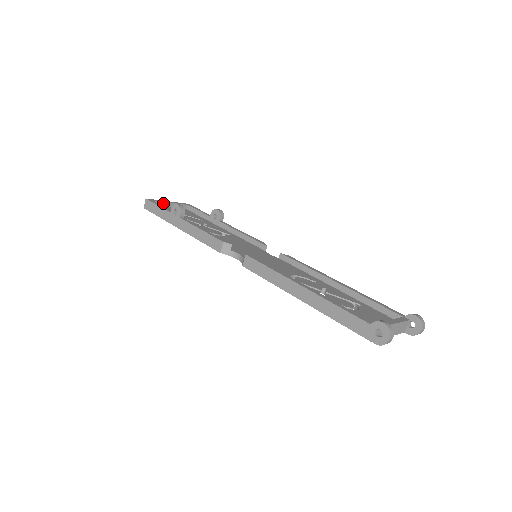
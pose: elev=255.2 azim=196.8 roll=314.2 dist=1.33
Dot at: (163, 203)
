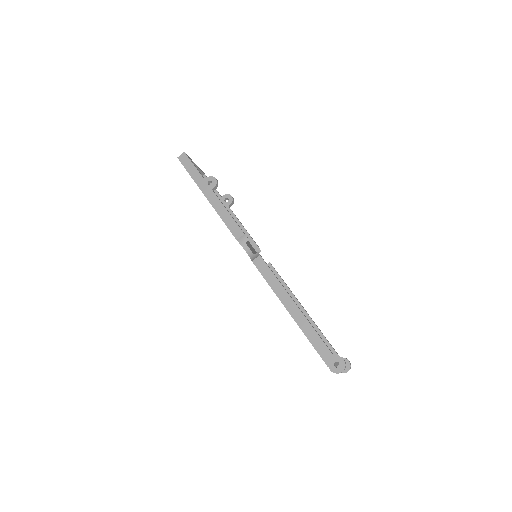
Dot at: occluded
